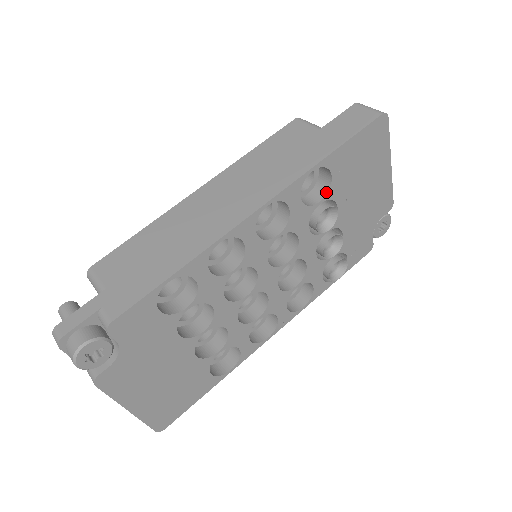
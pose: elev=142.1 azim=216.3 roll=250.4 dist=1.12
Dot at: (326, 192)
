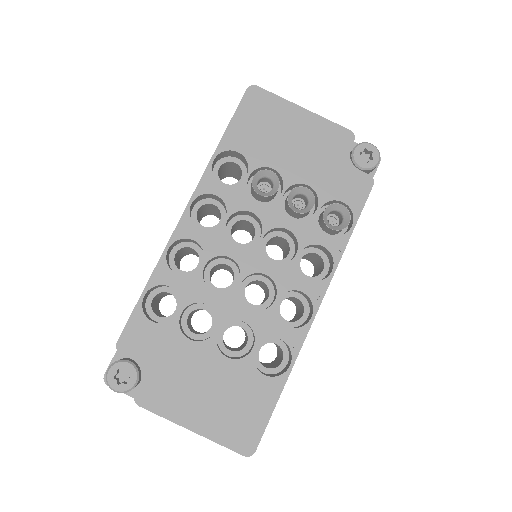
Dot at: (248, 166)
